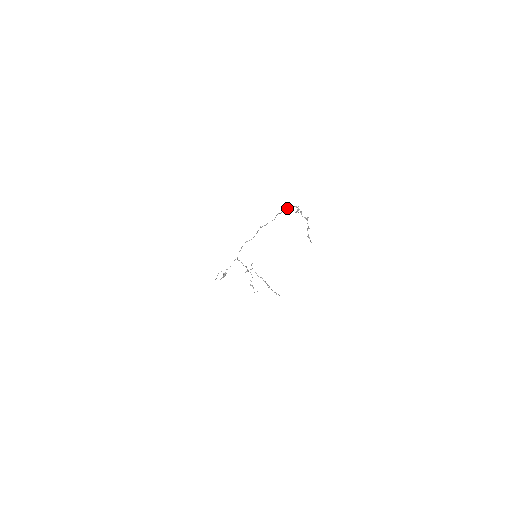
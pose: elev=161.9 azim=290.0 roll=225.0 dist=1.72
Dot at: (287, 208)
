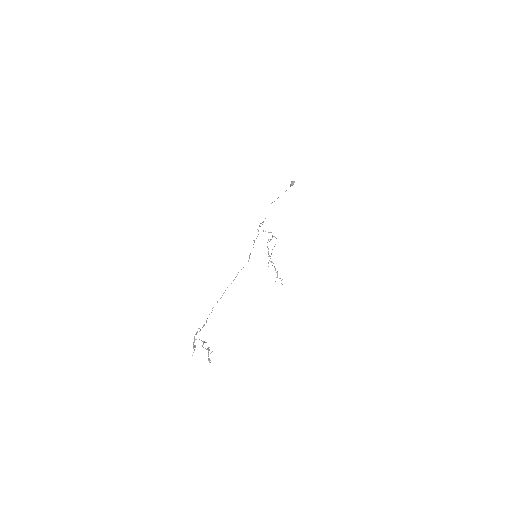
Dot at: (207, 318)
